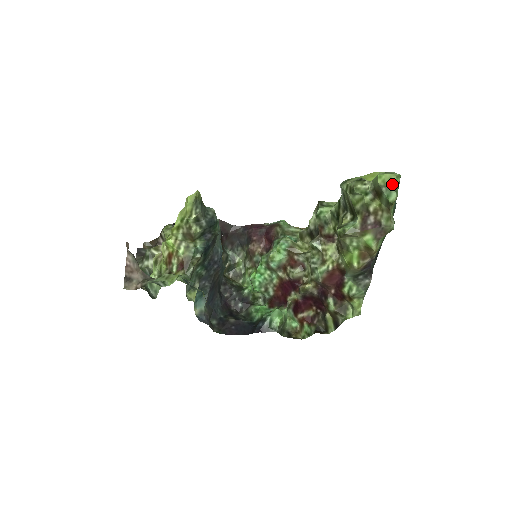
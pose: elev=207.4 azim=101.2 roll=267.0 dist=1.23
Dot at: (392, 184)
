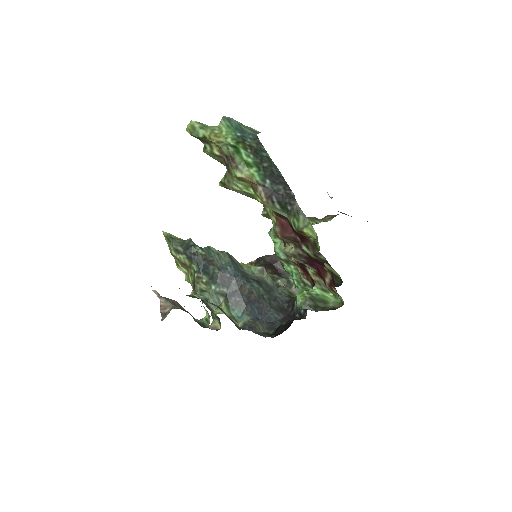
Dot at: (195, 127)
